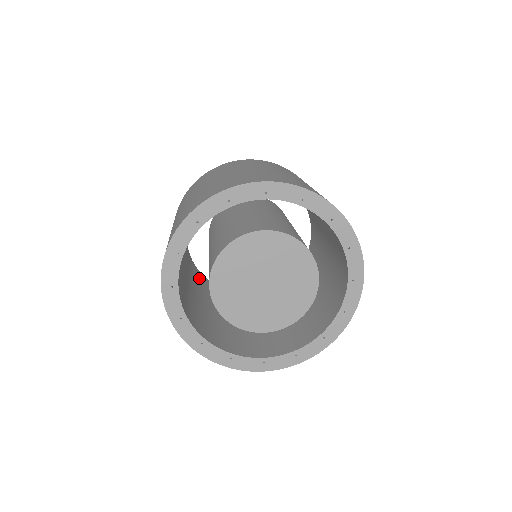
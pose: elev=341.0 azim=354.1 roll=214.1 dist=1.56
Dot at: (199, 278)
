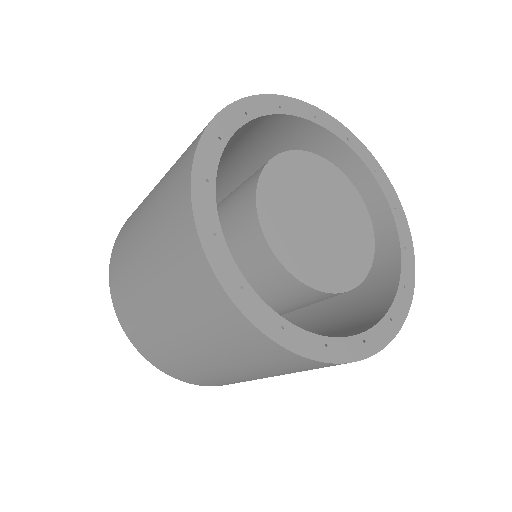
Dot at: occluded
